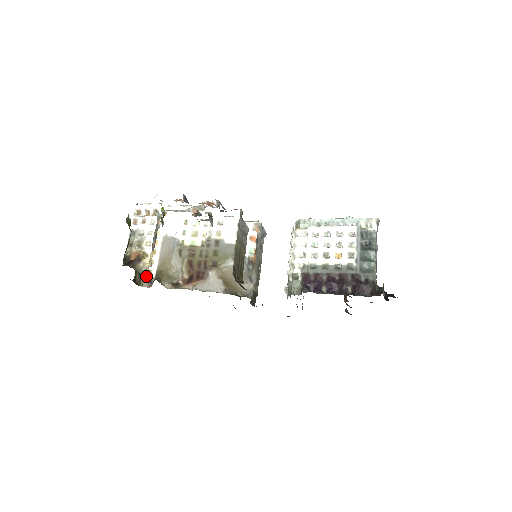
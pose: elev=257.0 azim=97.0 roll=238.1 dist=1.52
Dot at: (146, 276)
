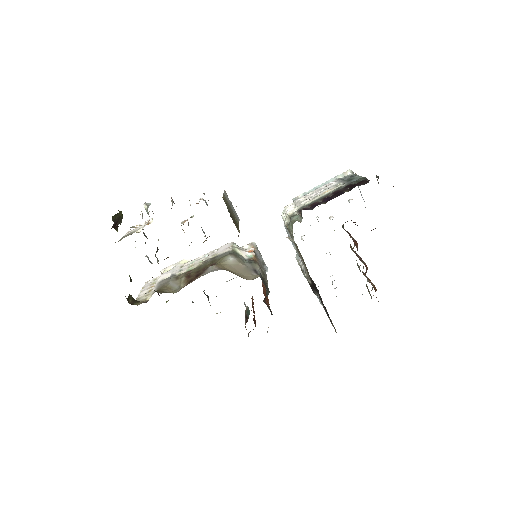
Dot at: (141, 301)
